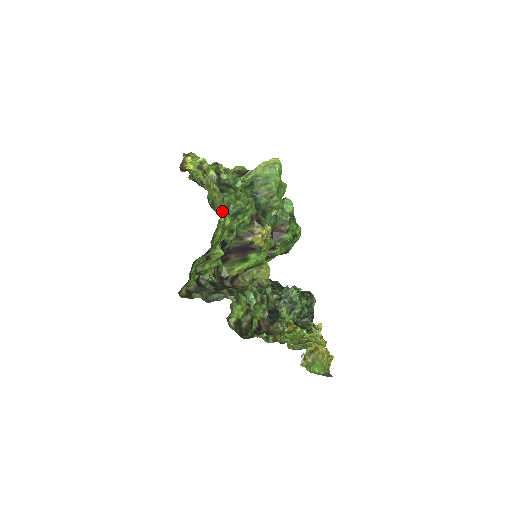
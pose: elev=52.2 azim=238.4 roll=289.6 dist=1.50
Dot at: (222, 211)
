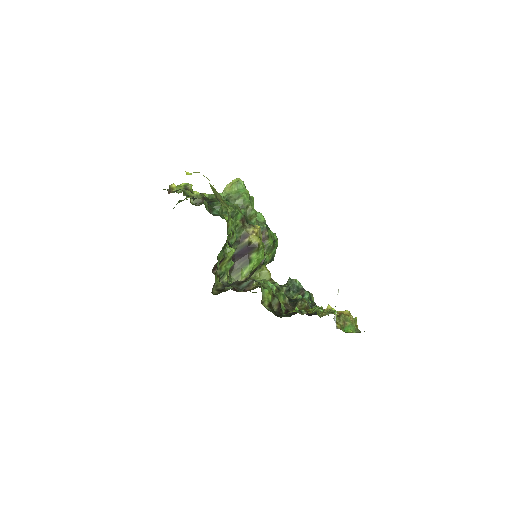
Dot at: (226, 205)
